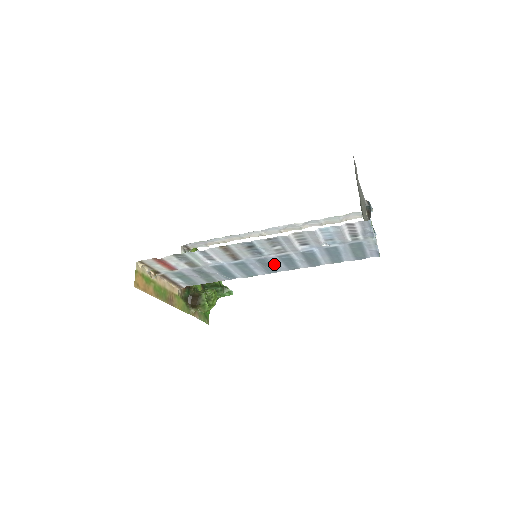
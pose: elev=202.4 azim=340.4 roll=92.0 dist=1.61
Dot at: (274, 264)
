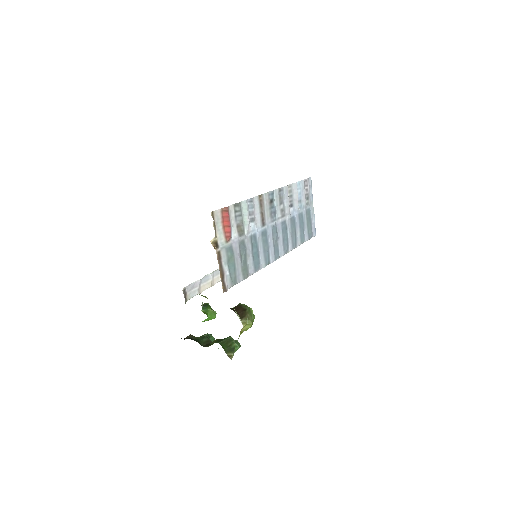
Dot at: (278, 240)
